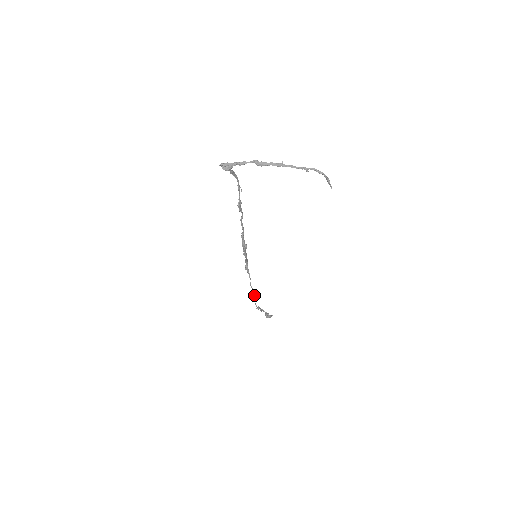
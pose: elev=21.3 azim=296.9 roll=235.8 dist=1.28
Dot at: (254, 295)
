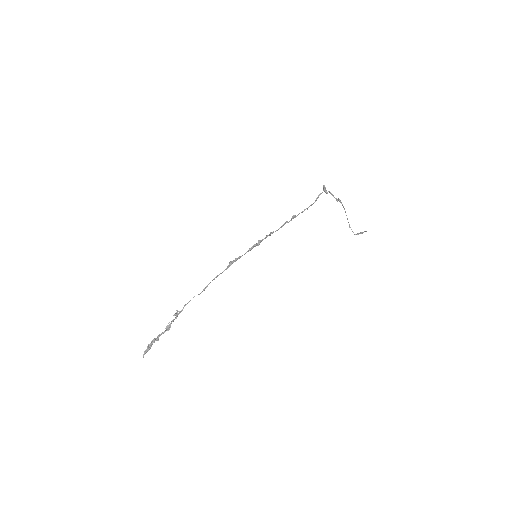
Dot at: (204, 290)
